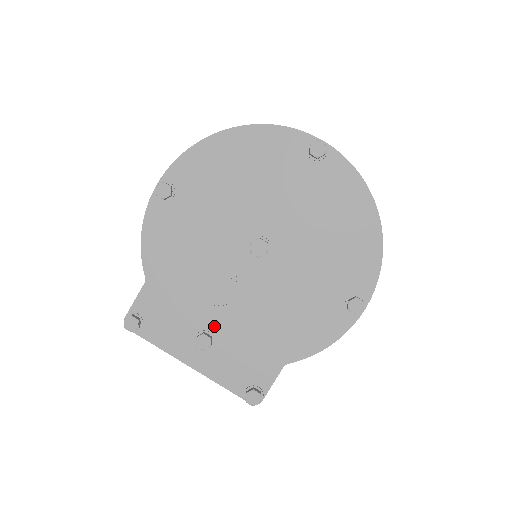
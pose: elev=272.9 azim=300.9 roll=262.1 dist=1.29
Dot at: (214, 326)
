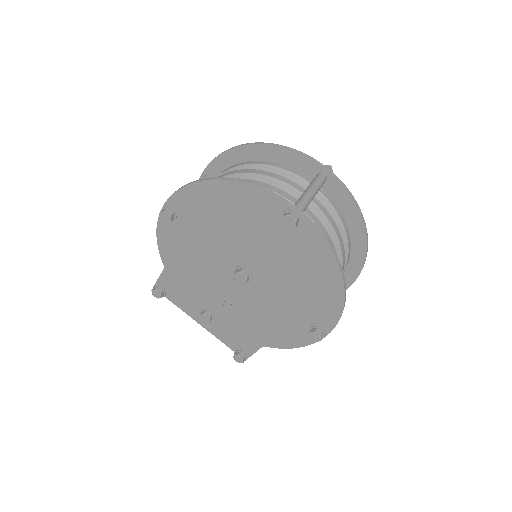
Dot at: (214, 309)
